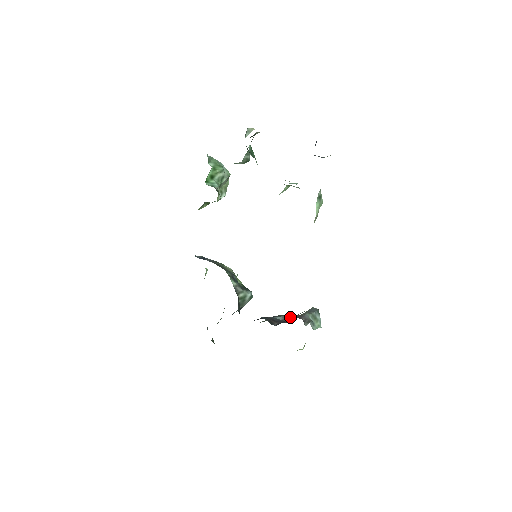
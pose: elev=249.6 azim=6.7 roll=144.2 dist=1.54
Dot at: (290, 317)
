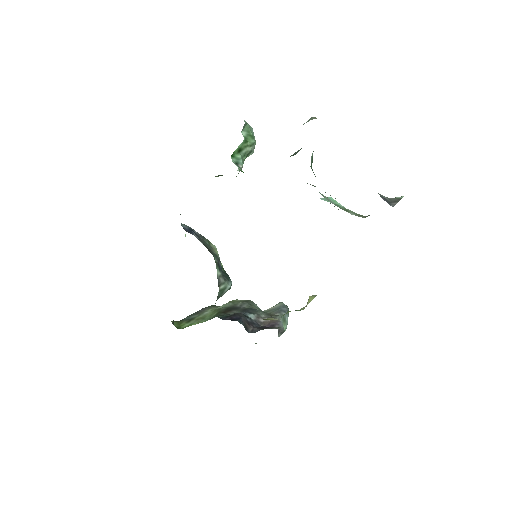
Dot at: (262, 317)
